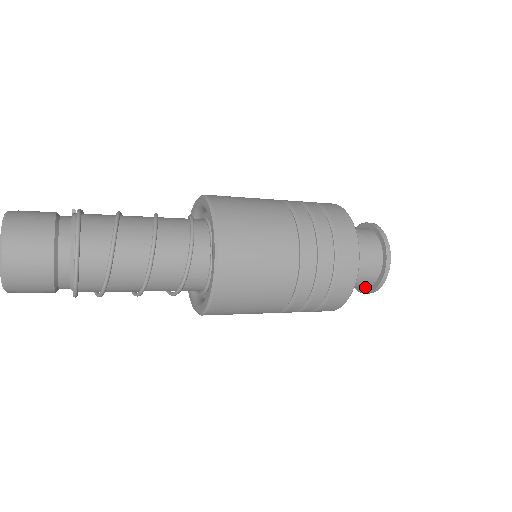
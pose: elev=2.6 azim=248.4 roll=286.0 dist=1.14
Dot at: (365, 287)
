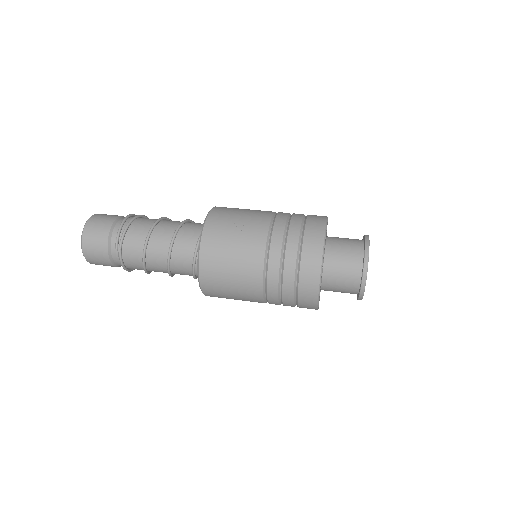
Dot at: occluded
